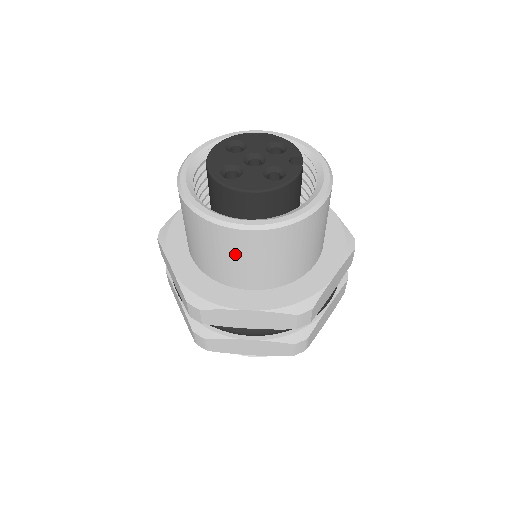
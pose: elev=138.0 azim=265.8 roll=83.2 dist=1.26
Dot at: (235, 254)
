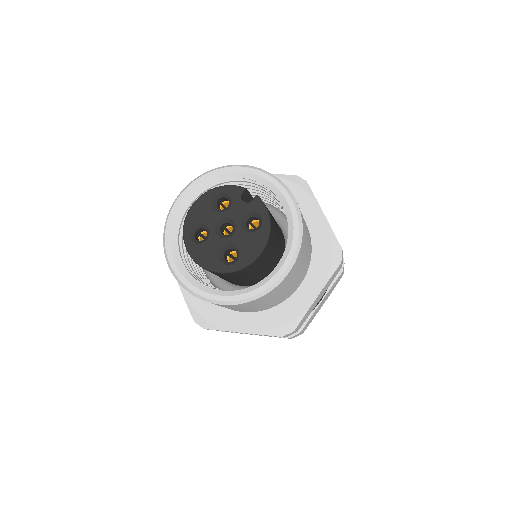
Dot at: (286, 287)
